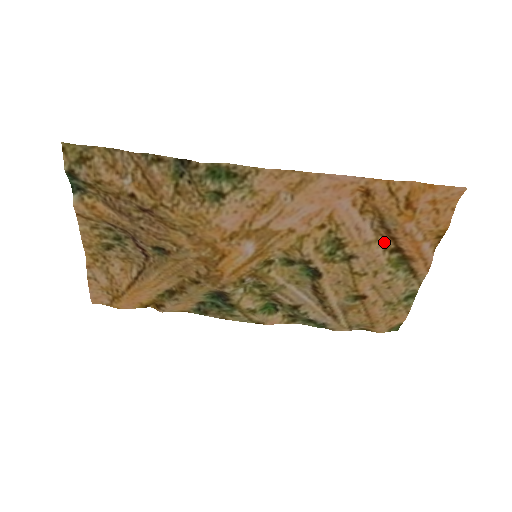
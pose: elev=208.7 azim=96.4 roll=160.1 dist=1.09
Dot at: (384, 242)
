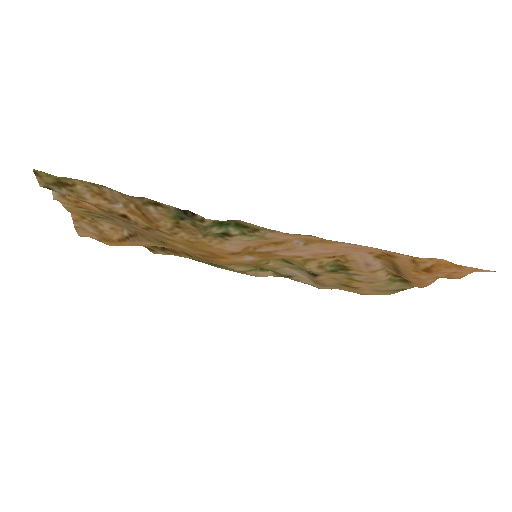
Dot at: (390, 271)
